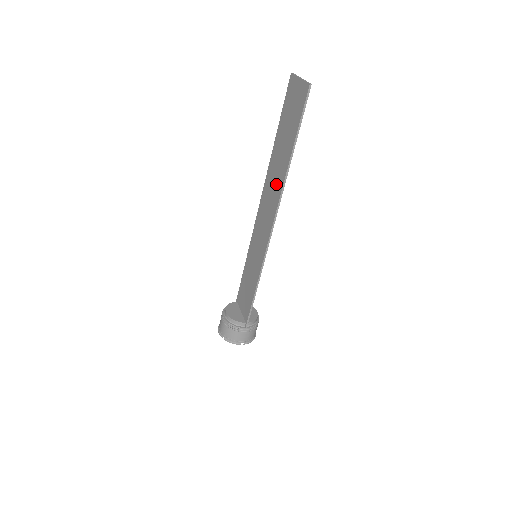
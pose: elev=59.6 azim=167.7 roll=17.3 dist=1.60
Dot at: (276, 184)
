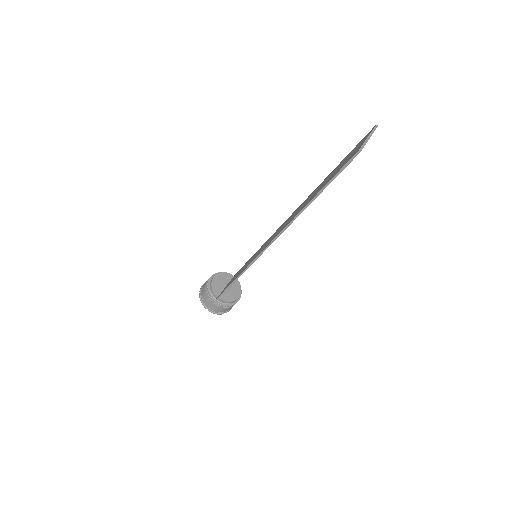
Dot at: (295, 214)
